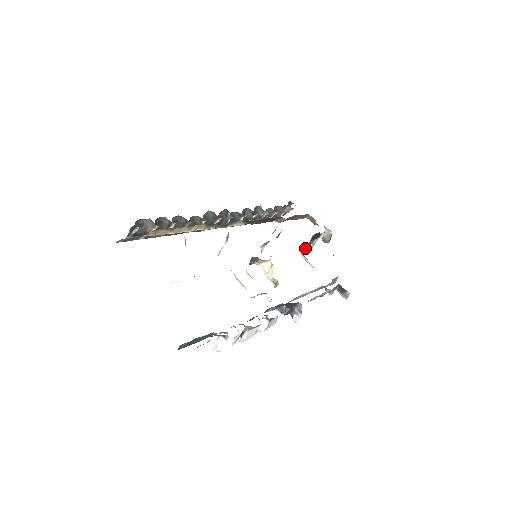
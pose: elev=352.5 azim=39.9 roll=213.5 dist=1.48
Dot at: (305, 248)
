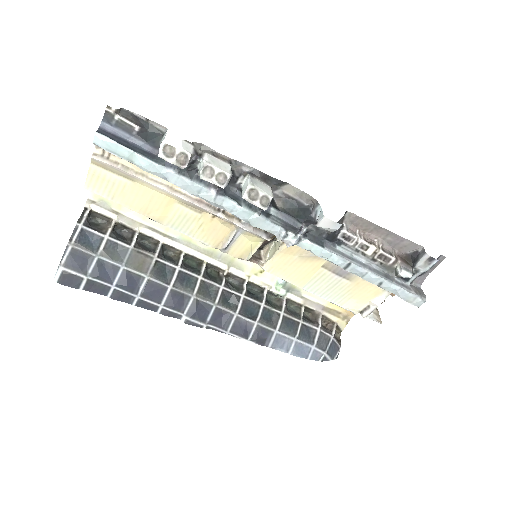
Dot at: occluded
